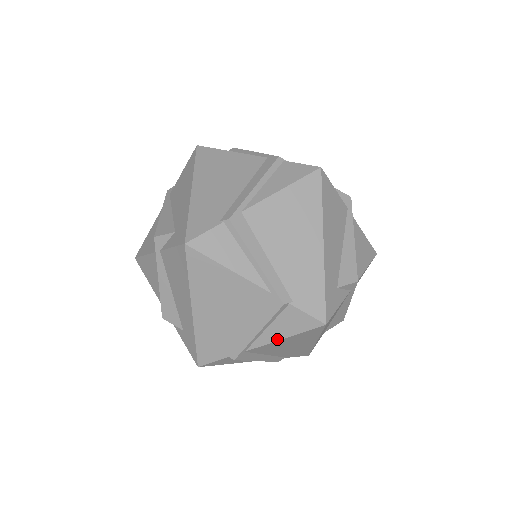
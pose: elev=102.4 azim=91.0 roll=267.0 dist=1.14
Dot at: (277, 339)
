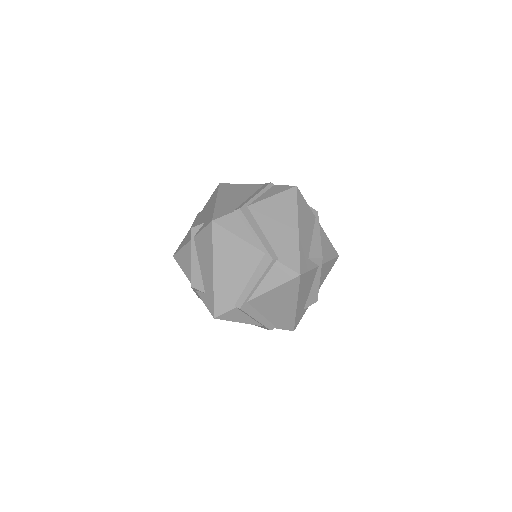
Dot at: occluded
